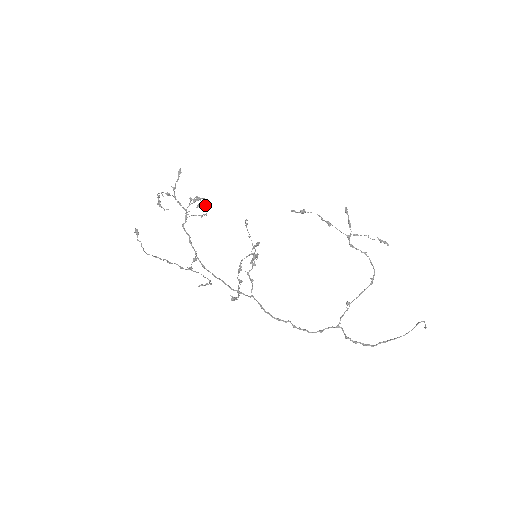
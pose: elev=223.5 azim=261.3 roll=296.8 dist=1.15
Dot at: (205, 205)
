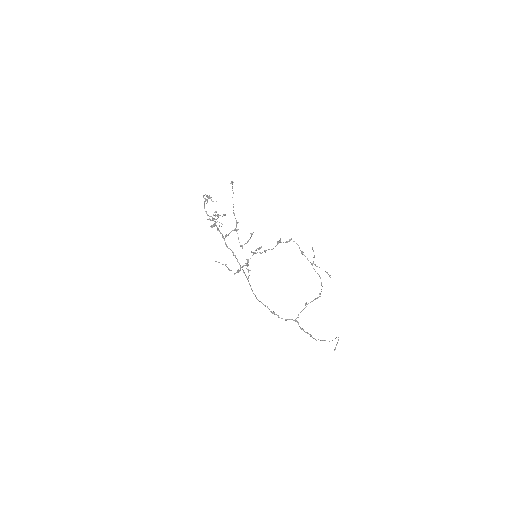
Dot at: (214, 226)
